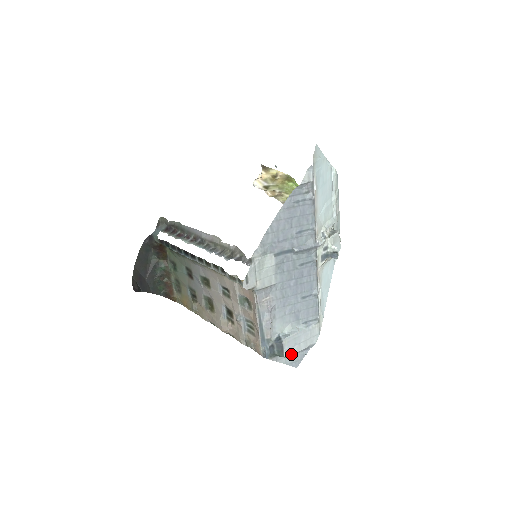
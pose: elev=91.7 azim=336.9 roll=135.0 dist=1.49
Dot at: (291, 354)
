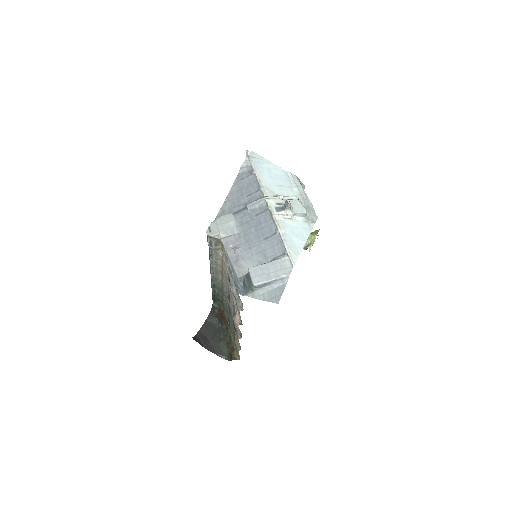
Dot at: (260, 282)
